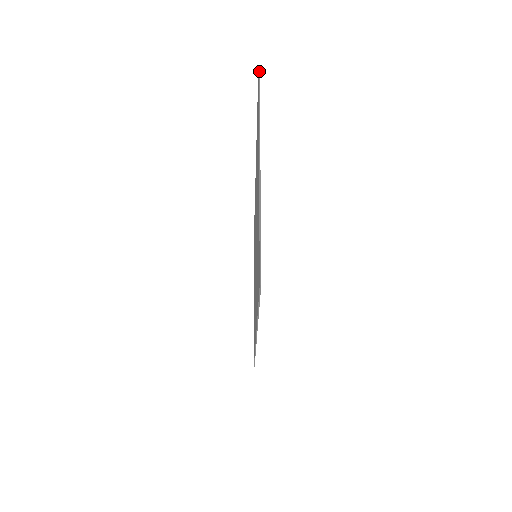
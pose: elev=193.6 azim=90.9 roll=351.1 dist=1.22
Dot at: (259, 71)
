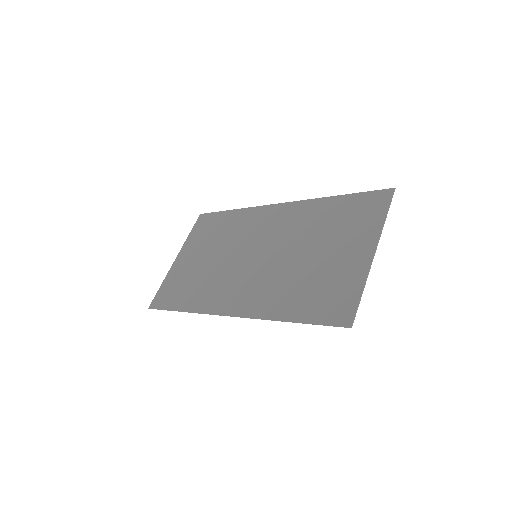
Dot at: occluded
